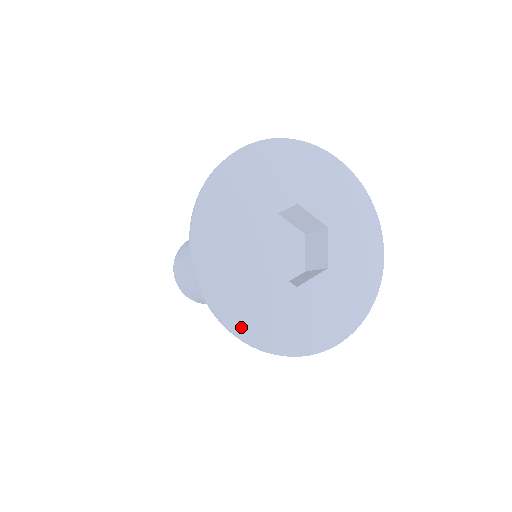
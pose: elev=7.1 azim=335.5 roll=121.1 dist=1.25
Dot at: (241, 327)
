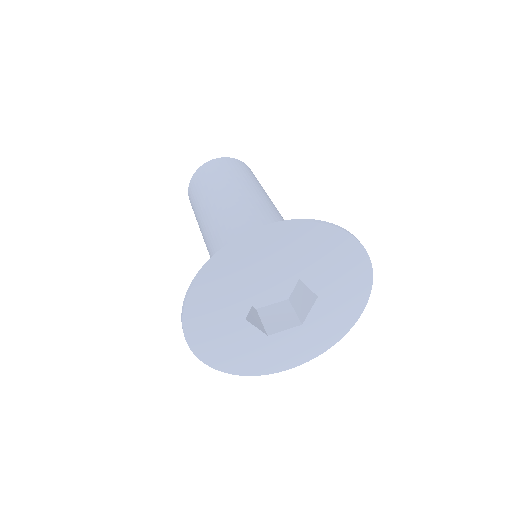
Dot at: (281, 367)
